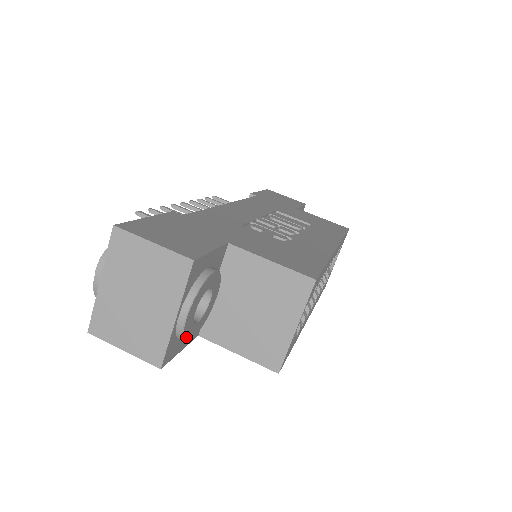
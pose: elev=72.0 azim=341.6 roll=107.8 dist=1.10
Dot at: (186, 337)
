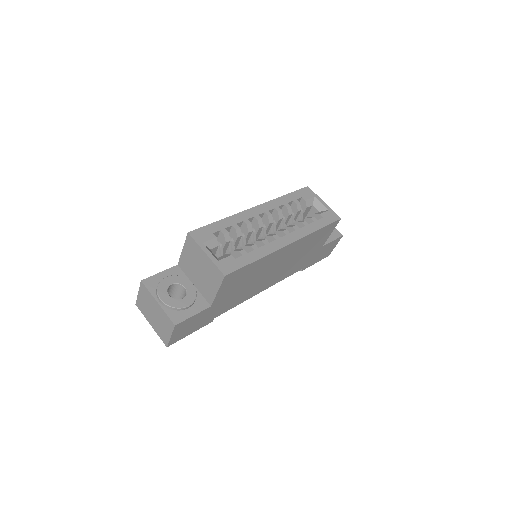
Dot at: (176, 306)
